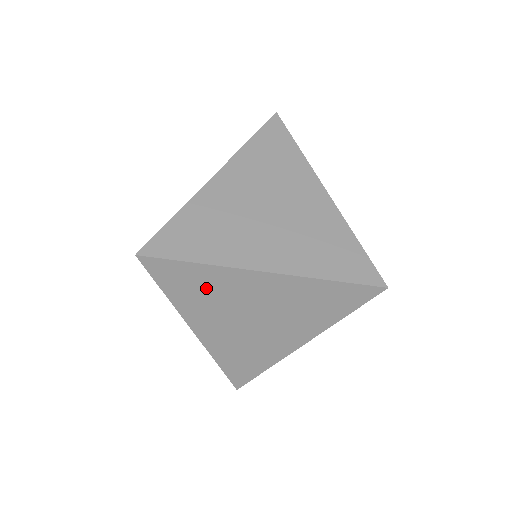
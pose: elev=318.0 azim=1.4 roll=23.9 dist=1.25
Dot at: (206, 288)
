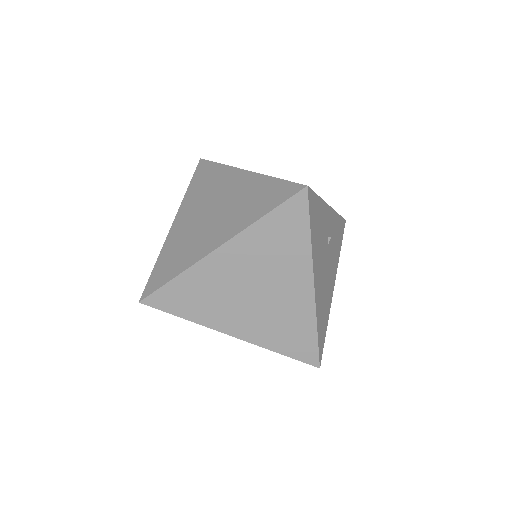
Dot at: occluded
